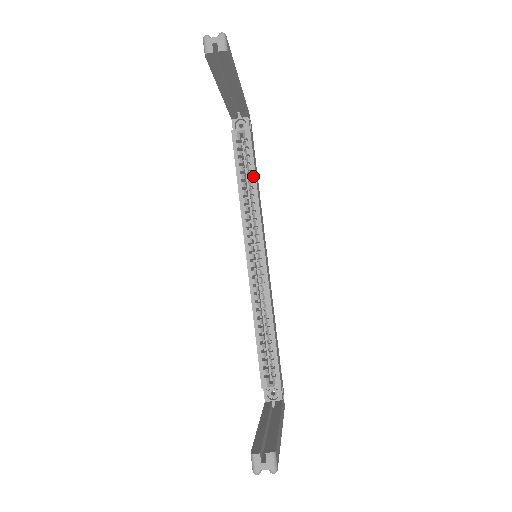
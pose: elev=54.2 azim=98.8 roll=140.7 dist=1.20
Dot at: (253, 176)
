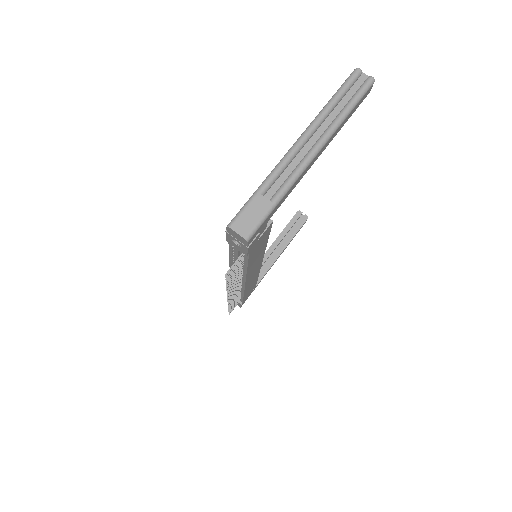
Dot at: occluded
